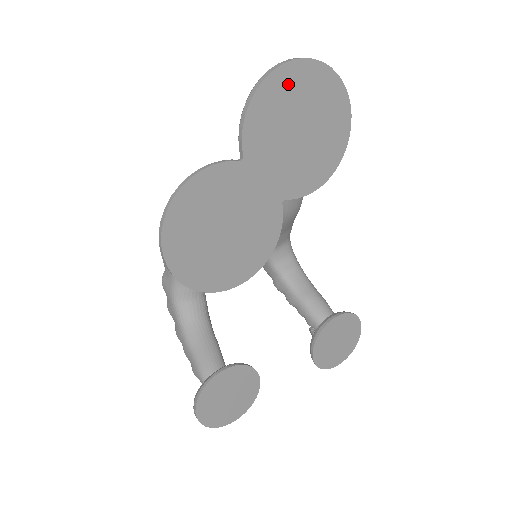
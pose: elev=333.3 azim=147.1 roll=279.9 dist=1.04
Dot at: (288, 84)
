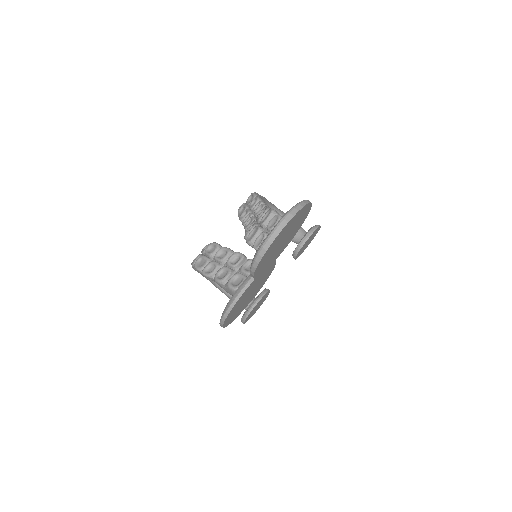
Dot at: (275, 243)
